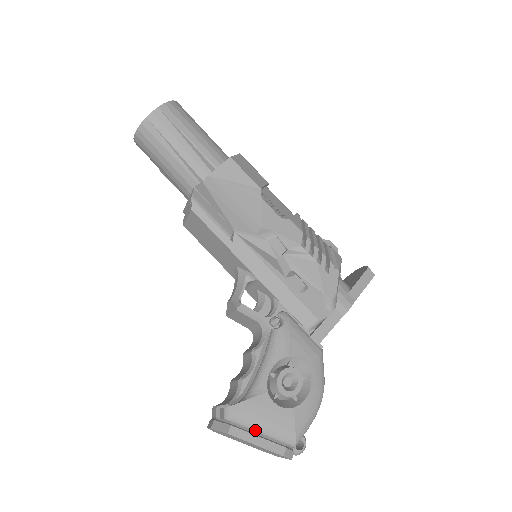
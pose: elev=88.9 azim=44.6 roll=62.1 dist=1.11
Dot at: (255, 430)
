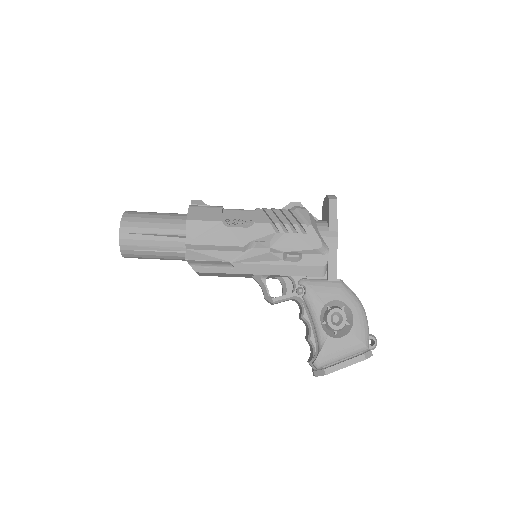
Dot at: (339, 360)
